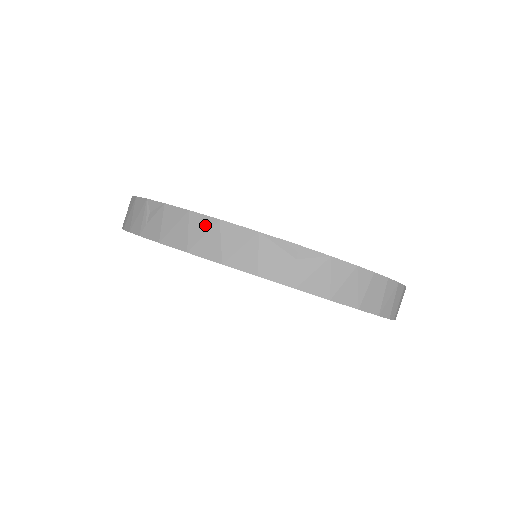
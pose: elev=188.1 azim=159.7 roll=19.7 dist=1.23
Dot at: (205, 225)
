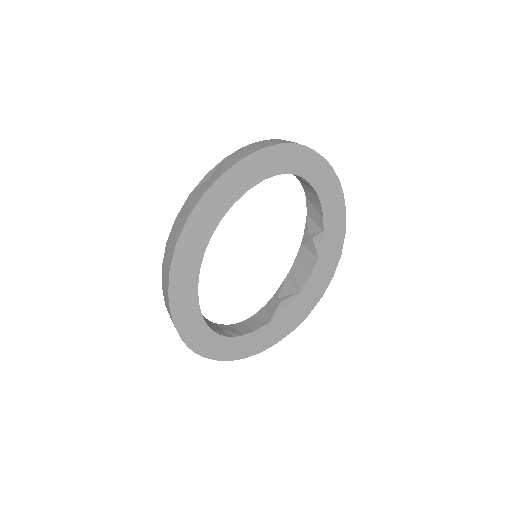
Dot at: (173, 230)
